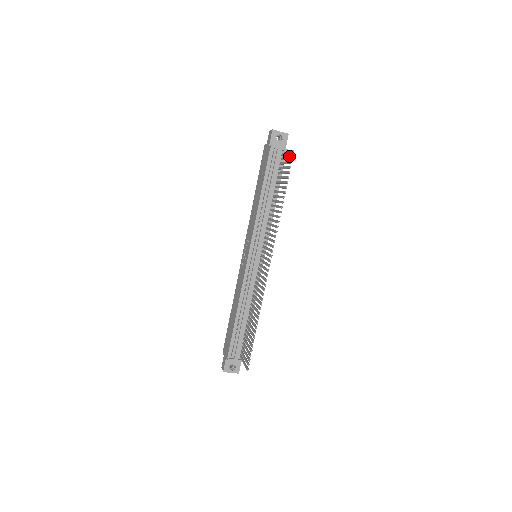
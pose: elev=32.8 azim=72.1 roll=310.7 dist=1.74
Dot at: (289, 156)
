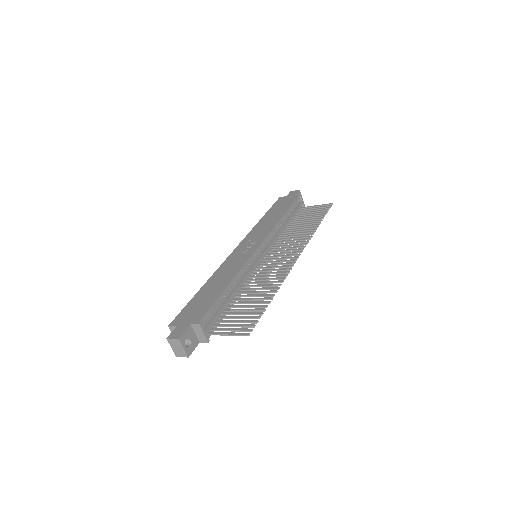
Dot at: (324, 206)
